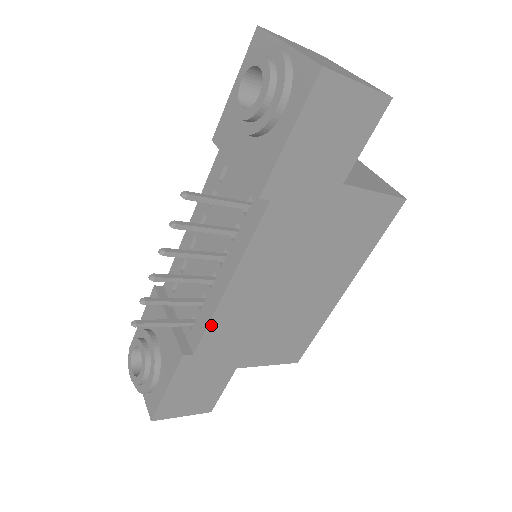
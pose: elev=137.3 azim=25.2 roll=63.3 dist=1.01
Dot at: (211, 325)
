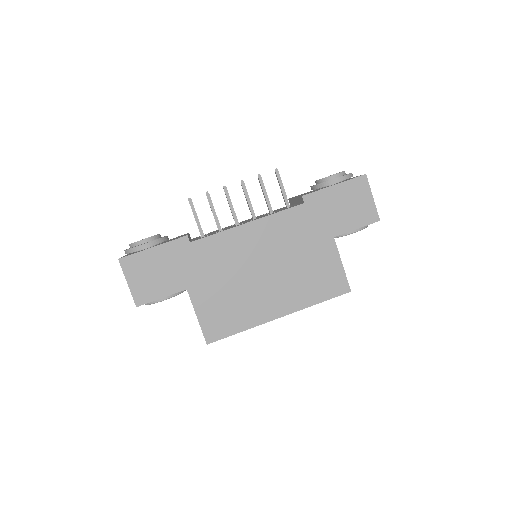
Dot at: (217, 236)
